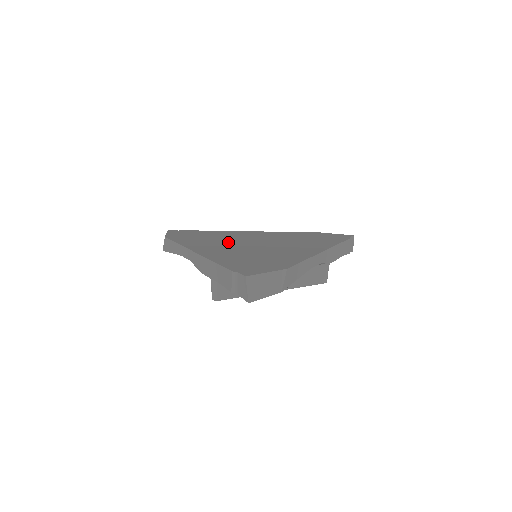
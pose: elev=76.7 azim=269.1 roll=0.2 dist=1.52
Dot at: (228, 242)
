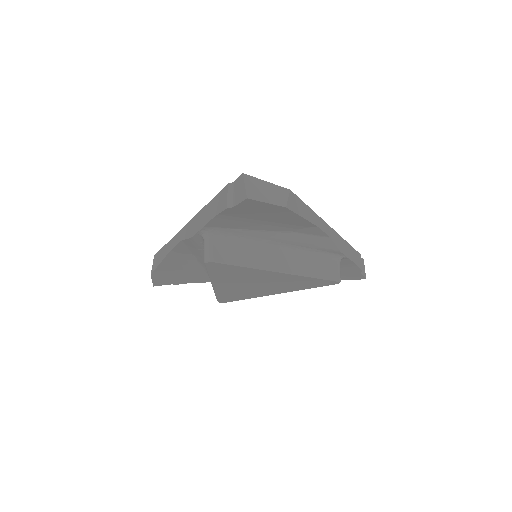
Dot at: occluded
